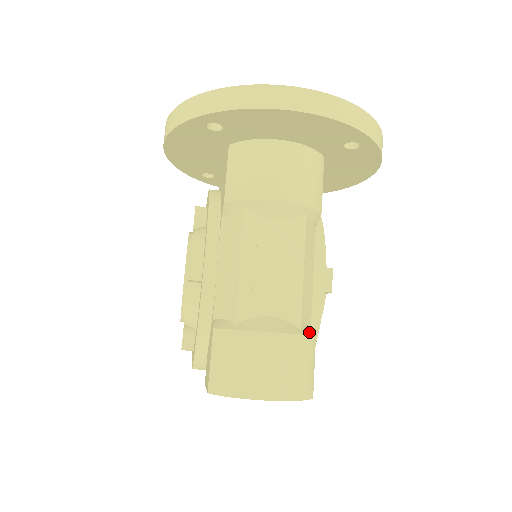
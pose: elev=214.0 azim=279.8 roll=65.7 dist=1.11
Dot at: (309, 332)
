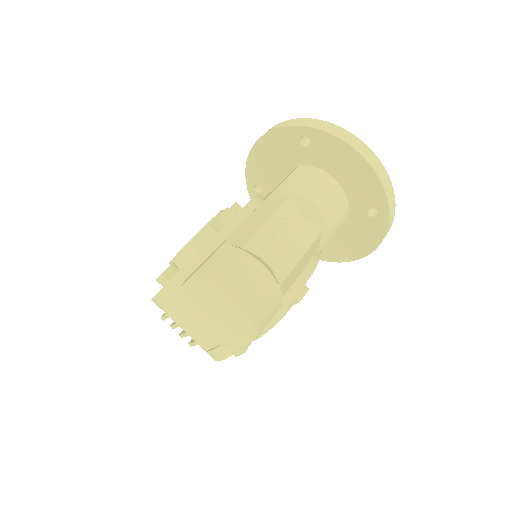
Dot at: (282, 295)
